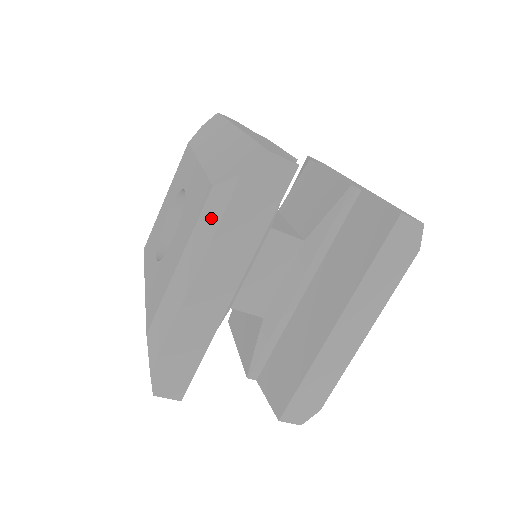
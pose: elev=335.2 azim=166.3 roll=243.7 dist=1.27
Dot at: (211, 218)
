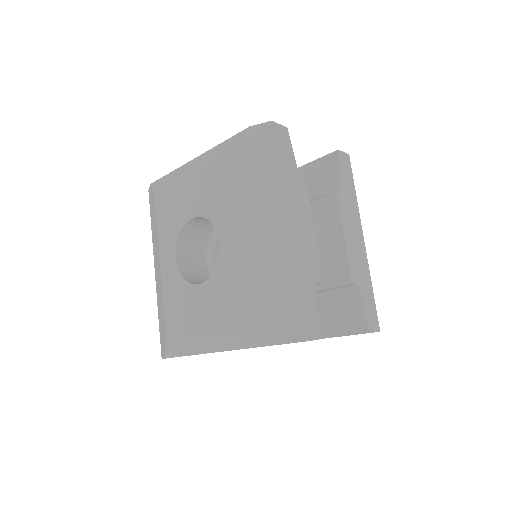
Dot at: (242, 340)
